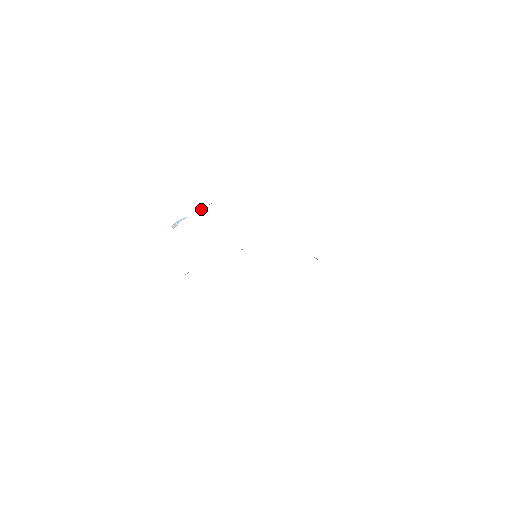
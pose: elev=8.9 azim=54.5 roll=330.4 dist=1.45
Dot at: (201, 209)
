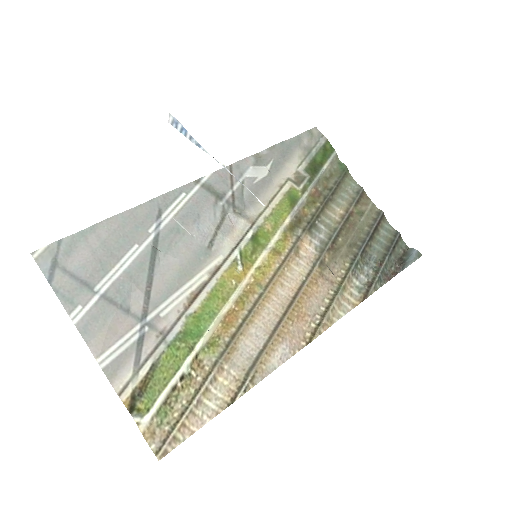
Dot at: (235, 177)
